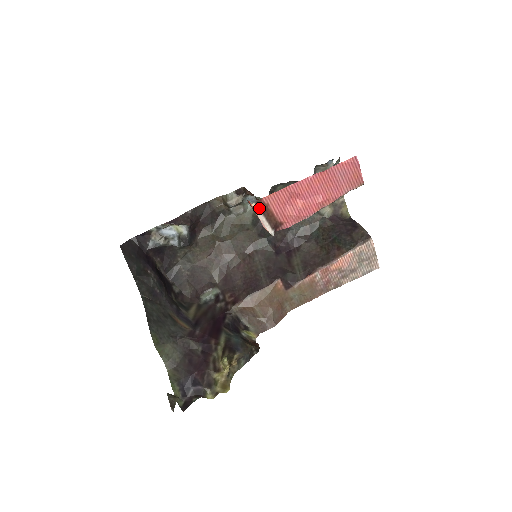
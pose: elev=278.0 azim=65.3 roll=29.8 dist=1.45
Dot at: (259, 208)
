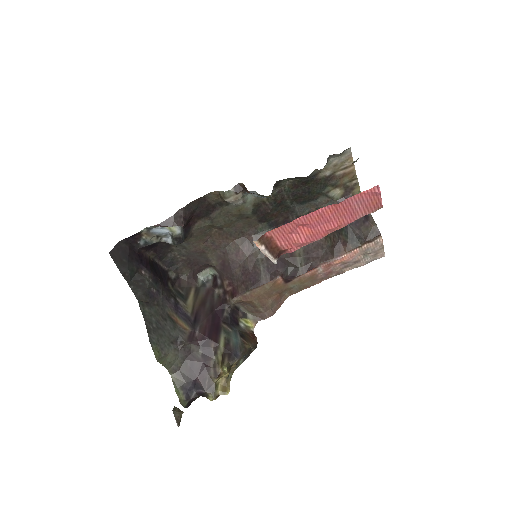
Dot at: (261, 243)
